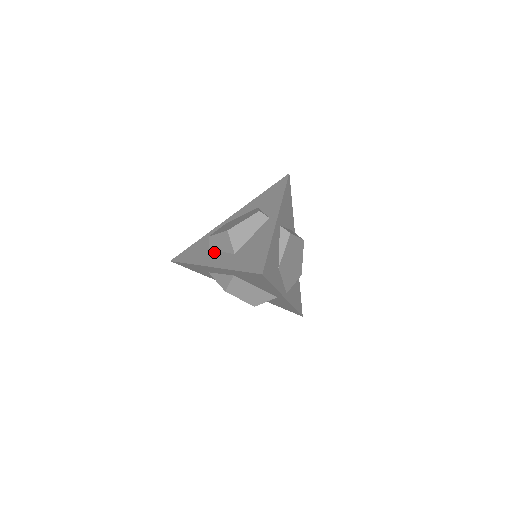
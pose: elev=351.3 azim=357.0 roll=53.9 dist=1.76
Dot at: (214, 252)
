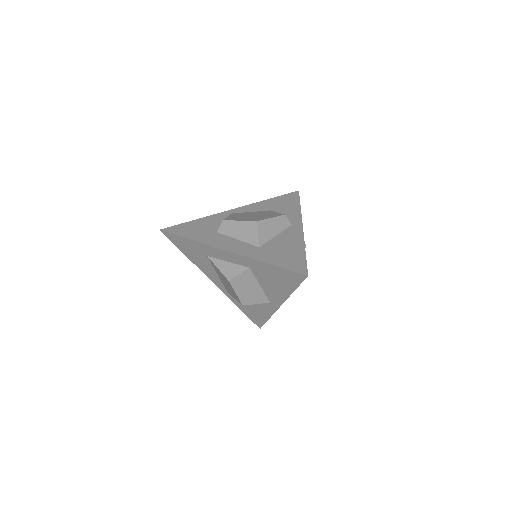
Dot at: (228, 238)
